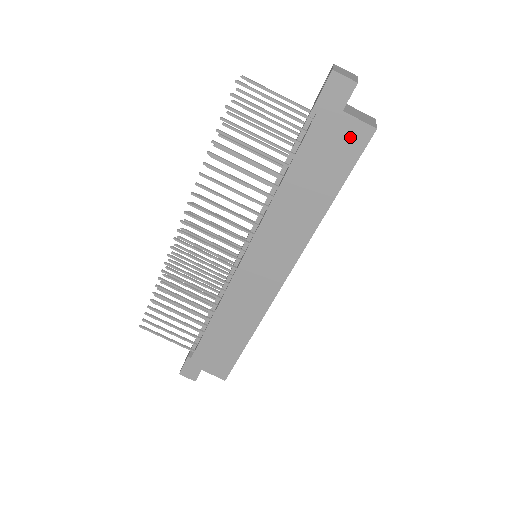
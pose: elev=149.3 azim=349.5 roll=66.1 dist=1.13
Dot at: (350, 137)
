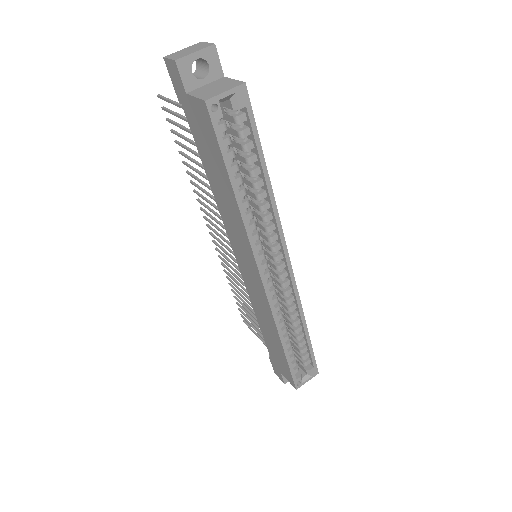
Dot at: (202, 118)
